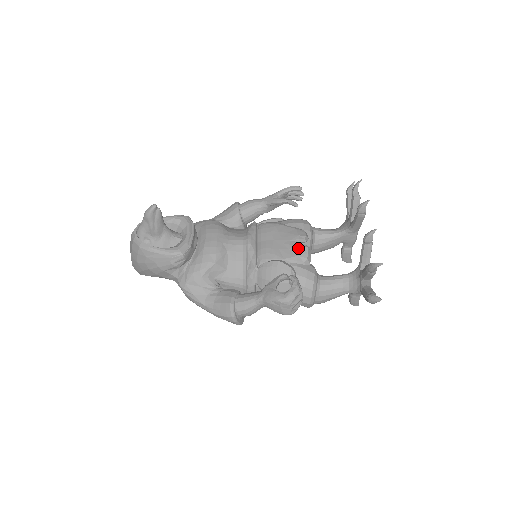
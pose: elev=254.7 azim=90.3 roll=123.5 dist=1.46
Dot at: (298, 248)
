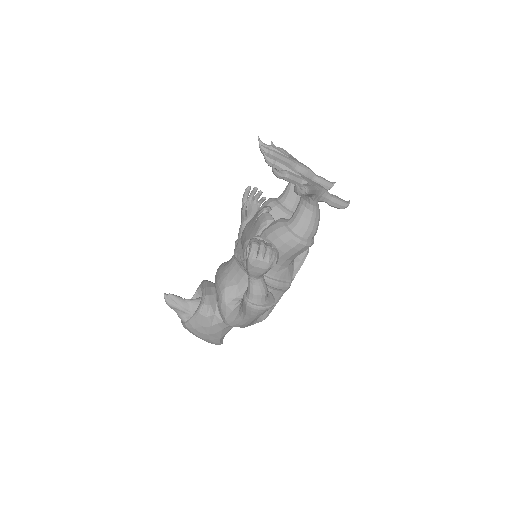
Dot at: (258, 221)
